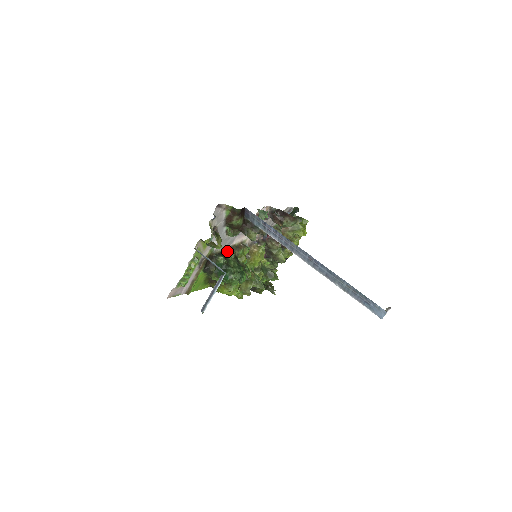
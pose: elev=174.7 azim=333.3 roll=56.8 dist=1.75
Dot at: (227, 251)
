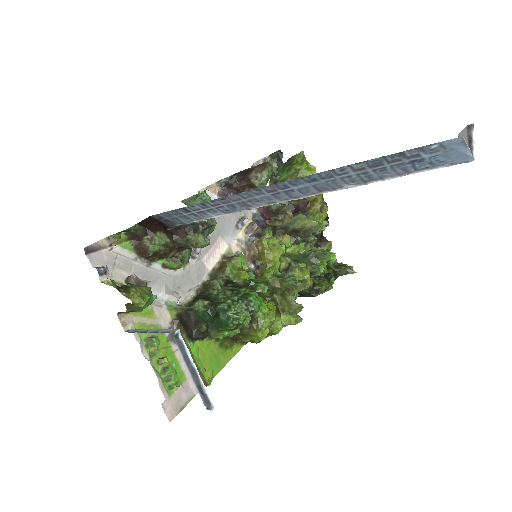
Dot at: (207, 286)
